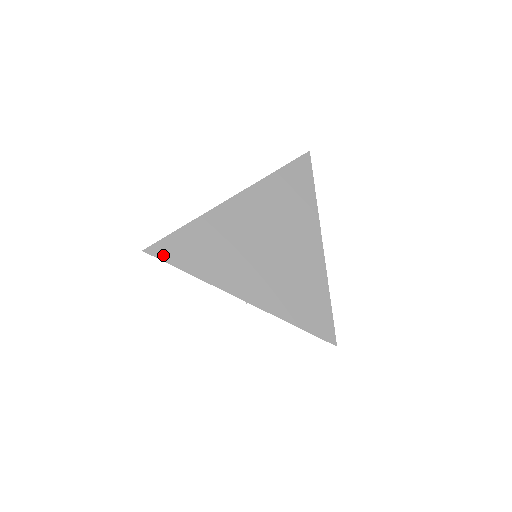
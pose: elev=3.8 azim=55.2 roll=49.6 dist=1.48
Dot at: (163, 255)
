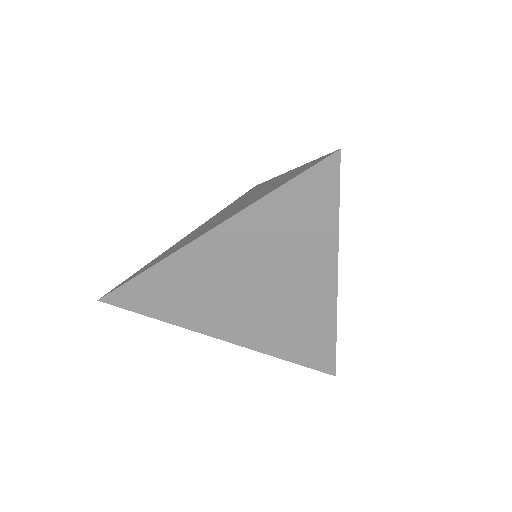
Dot at: (123, 304)
